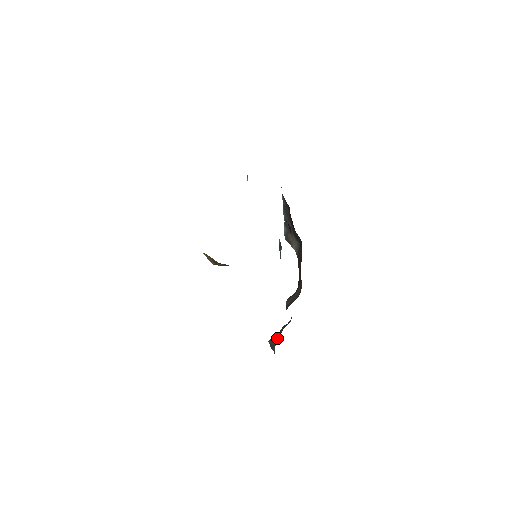
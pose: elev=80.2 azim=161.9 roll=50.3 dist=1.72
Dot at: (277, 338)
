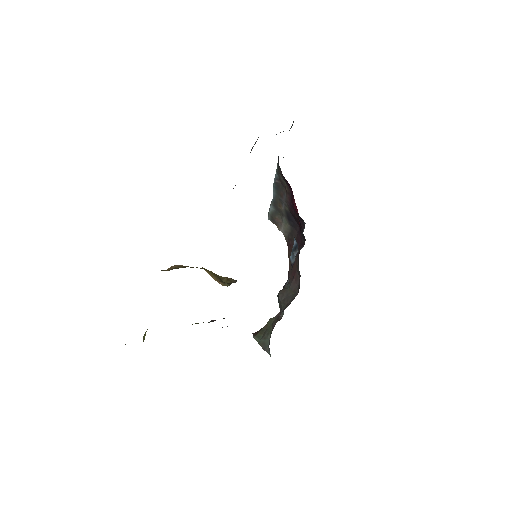
Dot at: (268, 336)
